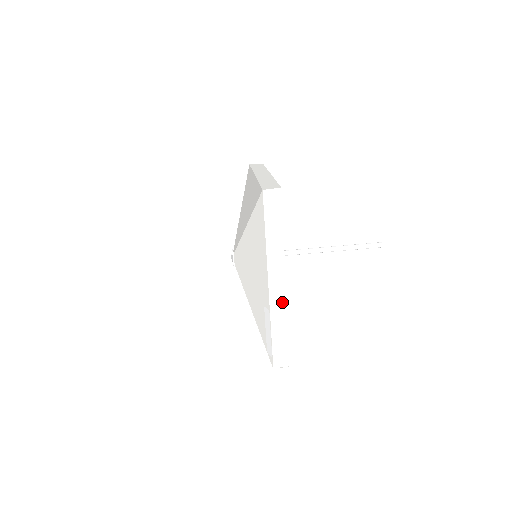
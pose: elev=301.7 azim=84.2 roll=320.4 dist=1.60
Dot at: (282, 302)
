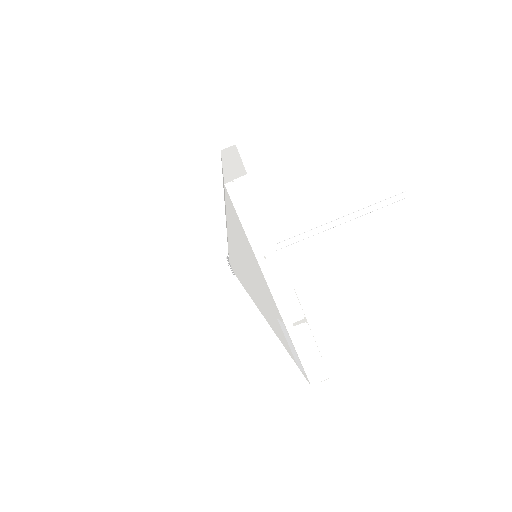
Dot at: (295, 309)
